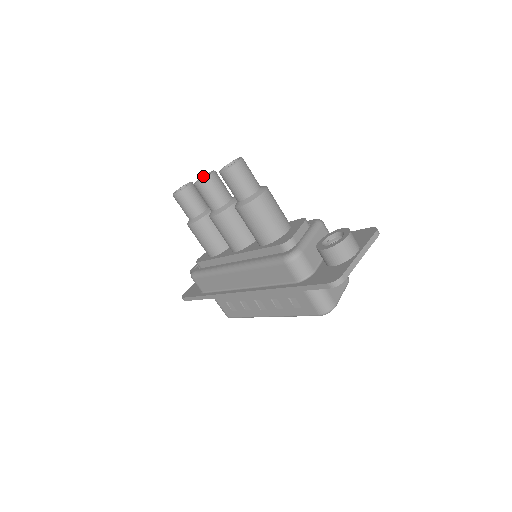
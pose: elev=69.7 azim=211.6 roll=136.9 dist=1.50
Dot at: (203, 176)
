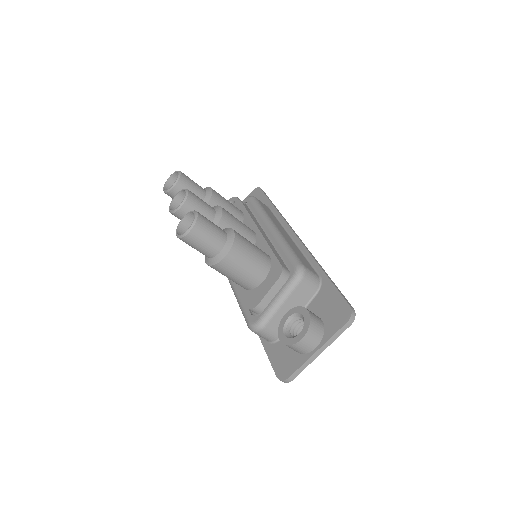
Dot at: (180, 191)
